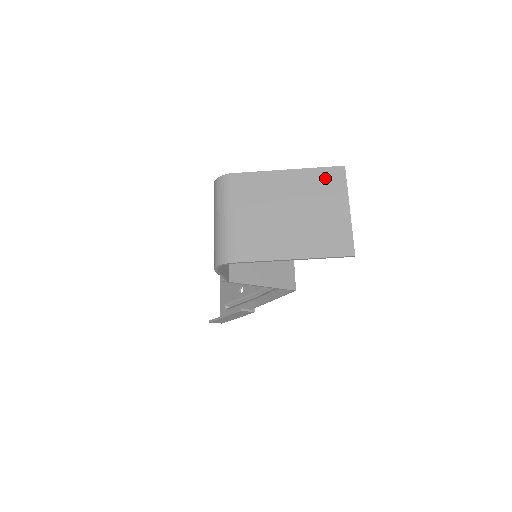
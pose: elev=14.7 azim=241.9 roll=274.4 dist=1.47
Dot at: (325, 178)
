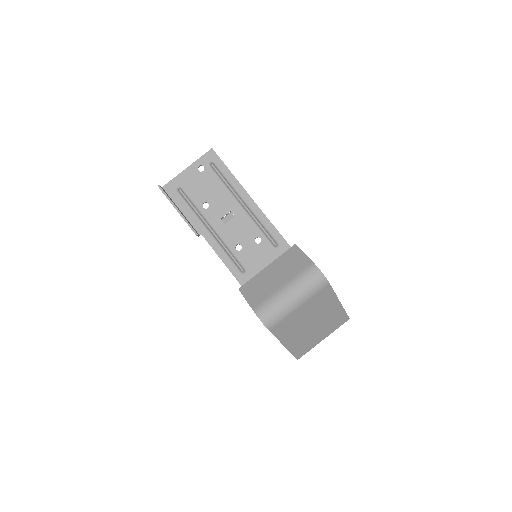
Dot at: (340, 319)
